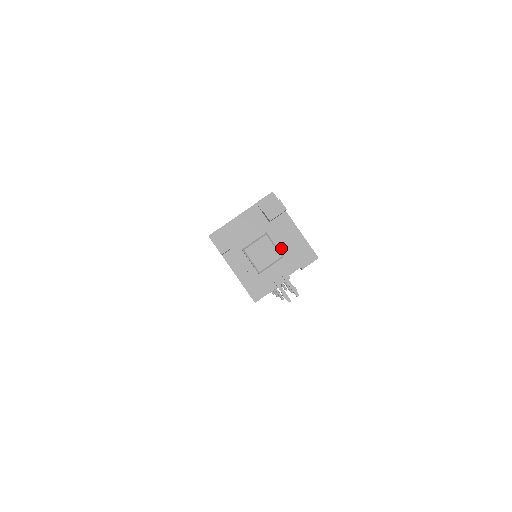
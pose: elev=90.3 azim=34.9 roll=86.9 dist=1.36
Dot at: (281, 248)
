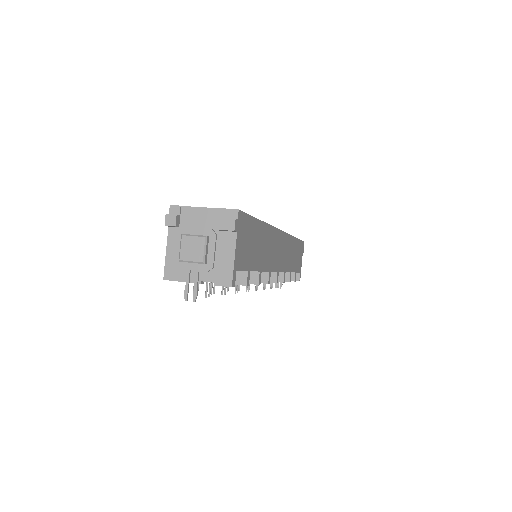
Dot at: (210, 256)
